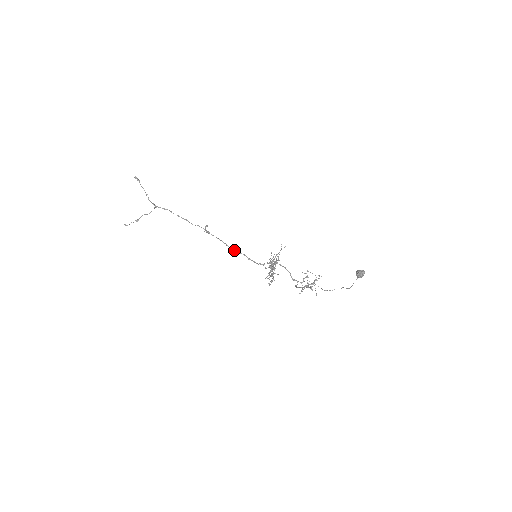
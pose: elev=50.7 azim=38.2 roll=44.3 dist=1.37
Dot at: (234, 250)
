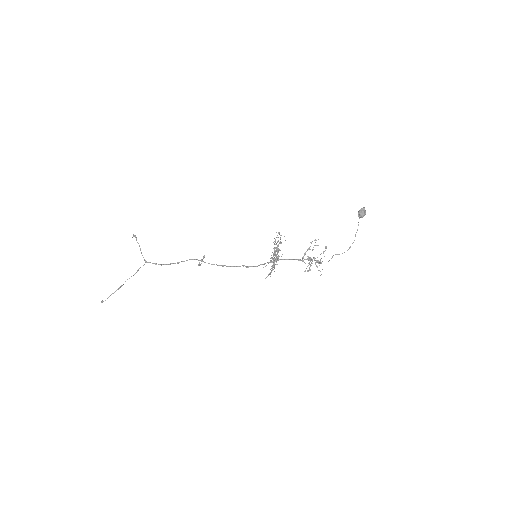
Dot at: (231, 266)
